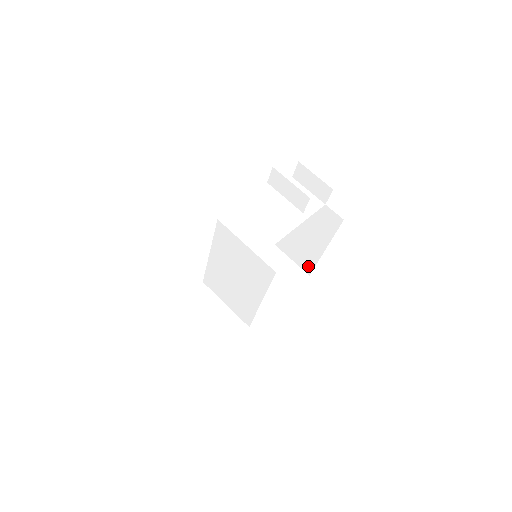
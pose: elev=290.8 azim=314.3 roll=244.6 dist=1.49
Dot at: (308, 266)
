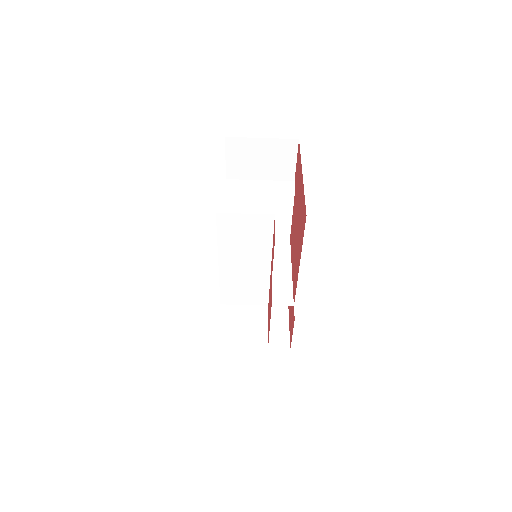
Dot at: occluded
